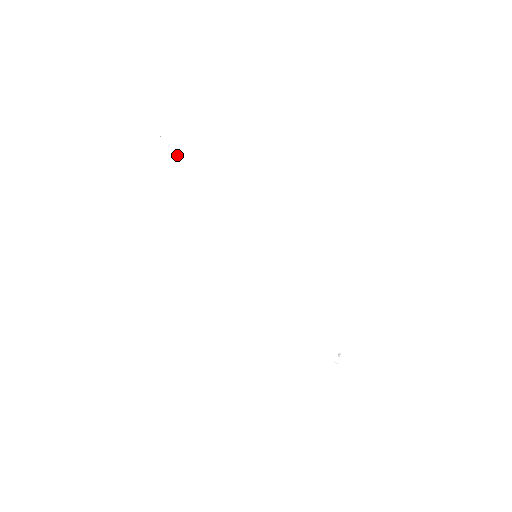
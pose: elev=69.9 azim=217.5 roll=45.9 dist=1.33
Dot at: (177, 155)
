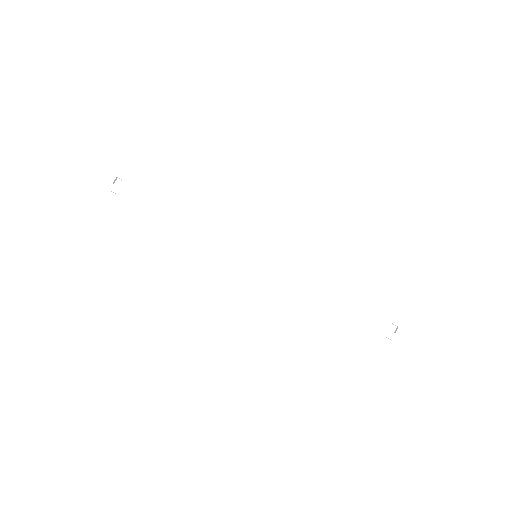
Dot at: (136, 192)
